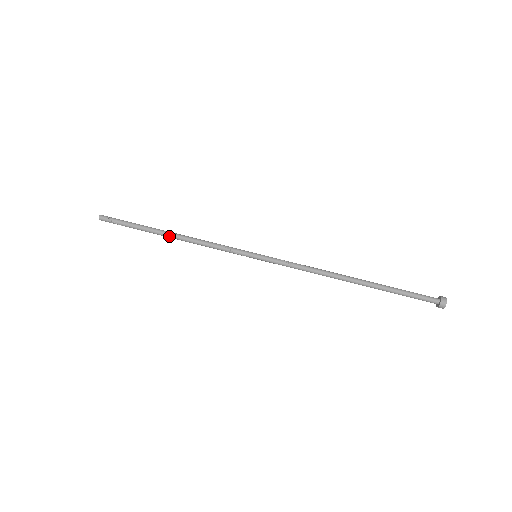
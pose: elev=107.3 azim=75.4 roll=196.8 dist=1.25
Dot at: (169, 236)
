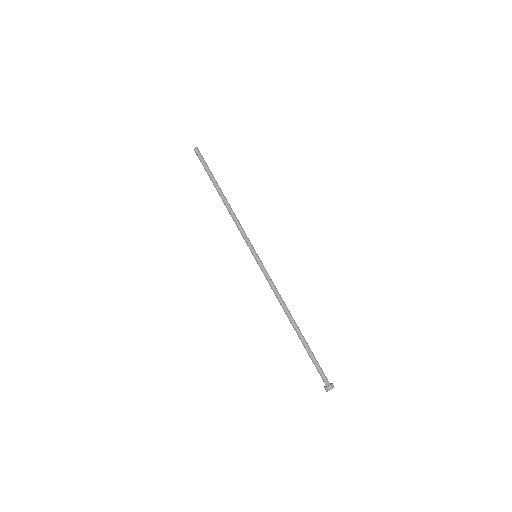
Dot at: (221, 196)
